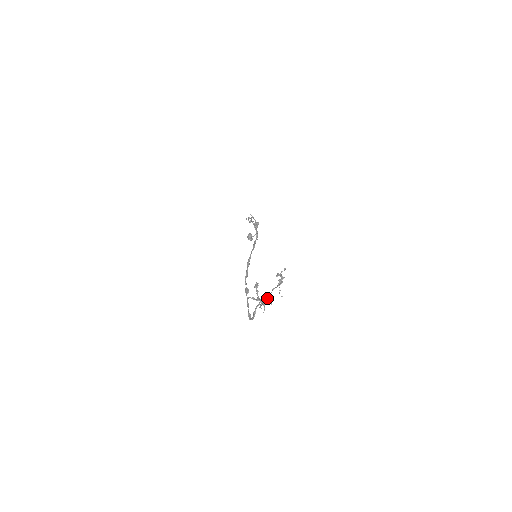
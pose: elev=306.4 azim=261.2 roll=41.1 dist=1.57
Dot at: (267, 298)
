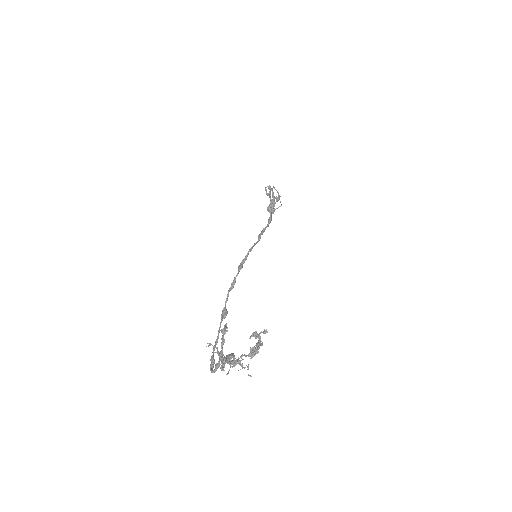
Dot at: (234, 359)
